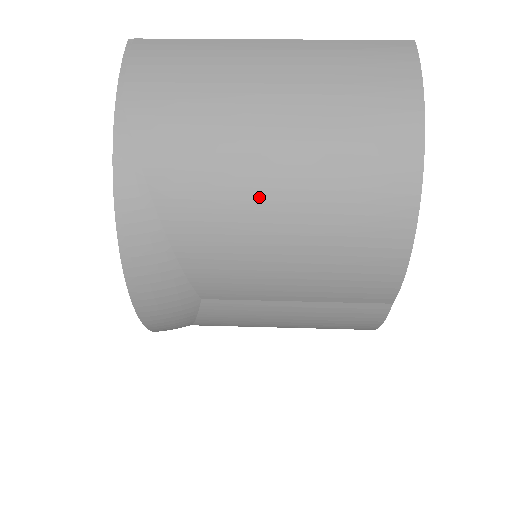
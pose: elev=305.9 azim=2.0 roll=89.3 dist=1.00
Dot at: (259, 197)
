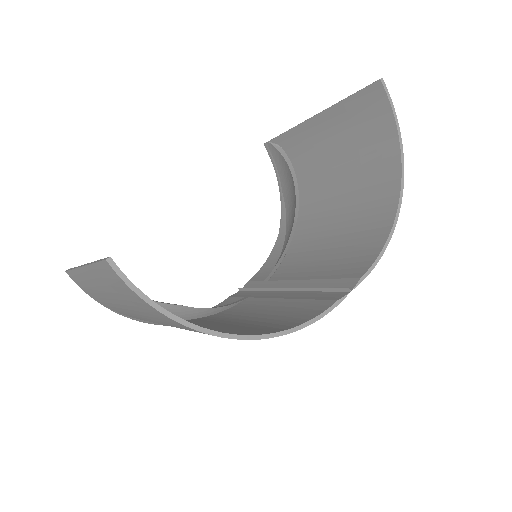
Dot at: occluded
